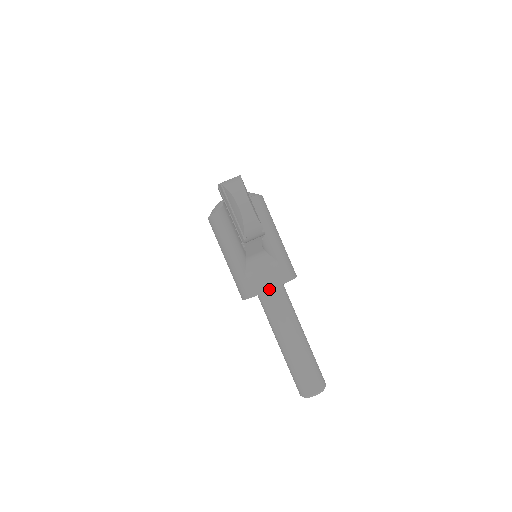
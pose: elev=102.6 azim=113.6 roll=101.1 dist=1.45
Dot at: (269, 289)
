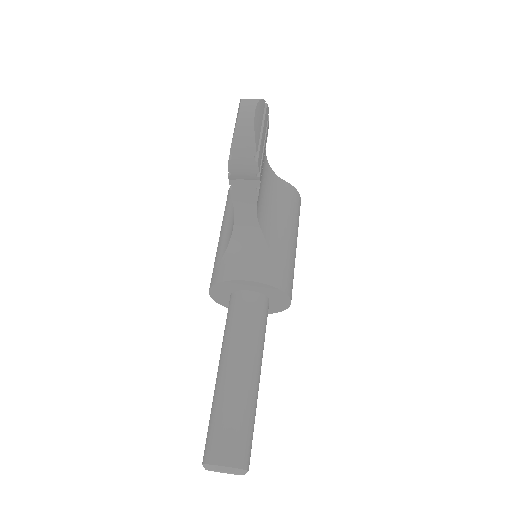
Dot at: (241, 278)
